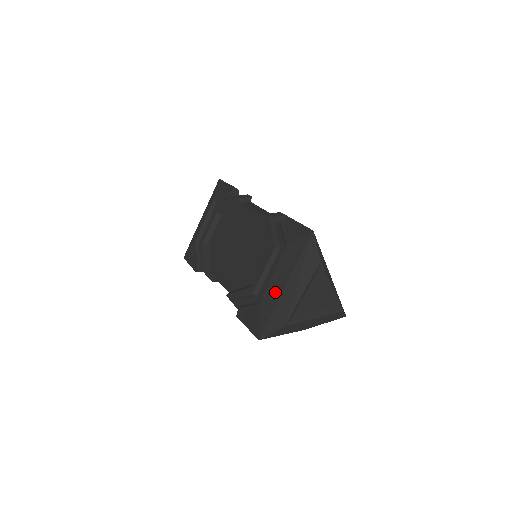
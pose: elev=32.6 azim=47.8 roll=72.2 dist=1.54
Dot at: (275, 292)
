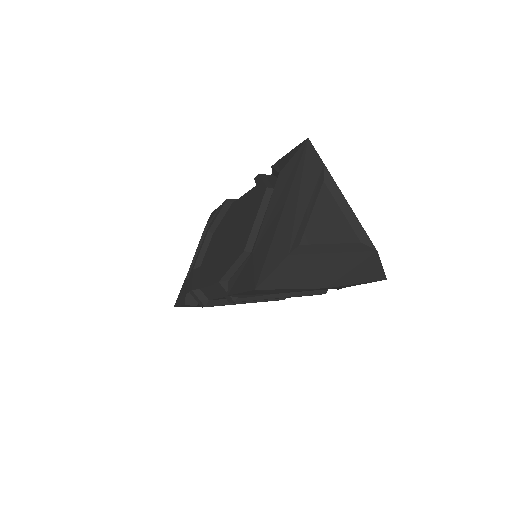
Dot at: (271, 224)
